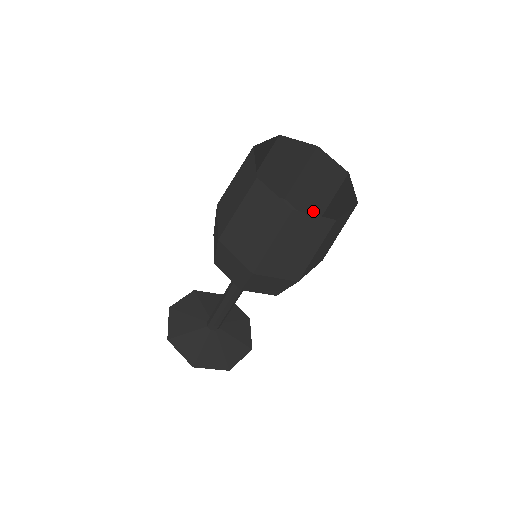
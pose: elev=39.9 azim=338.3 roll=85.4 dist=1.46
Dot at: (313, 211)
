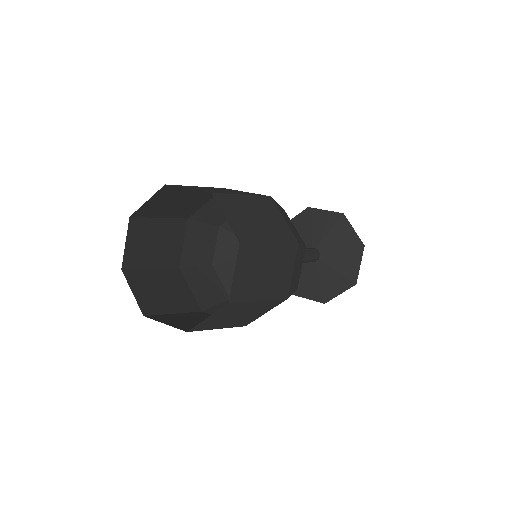
Dot at: occluded
